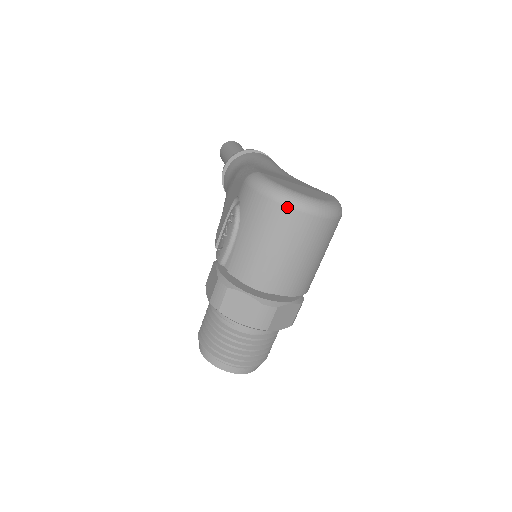
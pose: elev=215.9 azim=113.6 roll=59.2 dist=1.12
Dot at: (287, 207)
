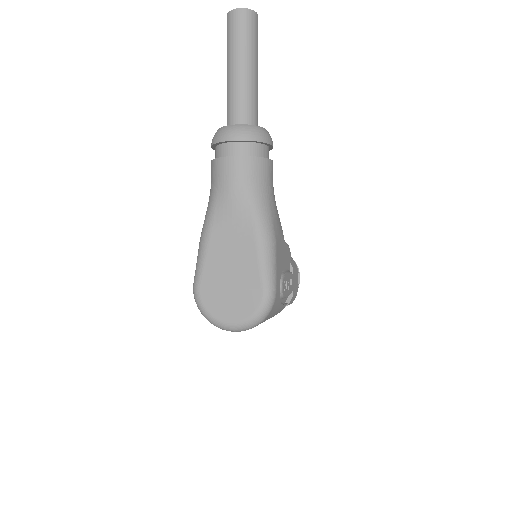
Dot at: (218, 327)
